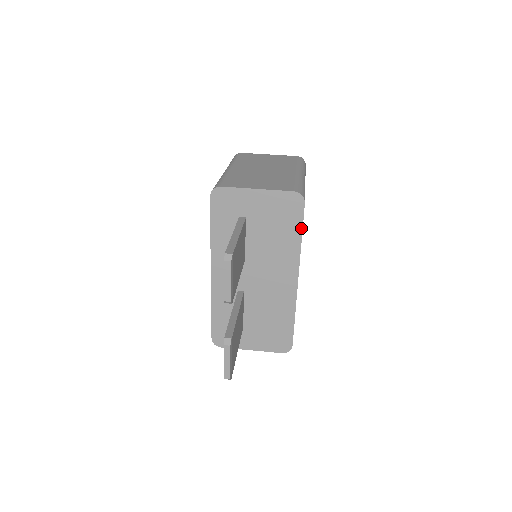
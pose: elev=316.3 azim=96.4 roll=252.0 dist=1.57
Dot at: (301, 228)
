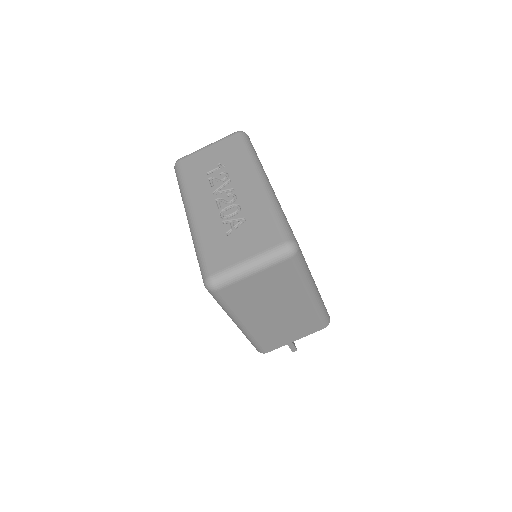
Dot at: occluded
